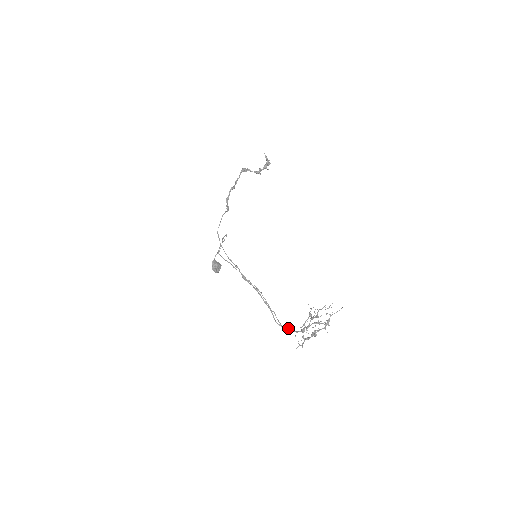
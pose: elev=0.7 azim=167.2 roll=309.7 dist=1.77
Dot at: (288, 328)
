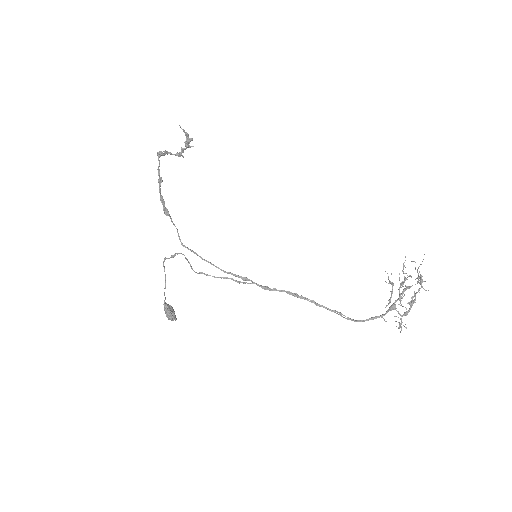
Dot at: (366, 319)
